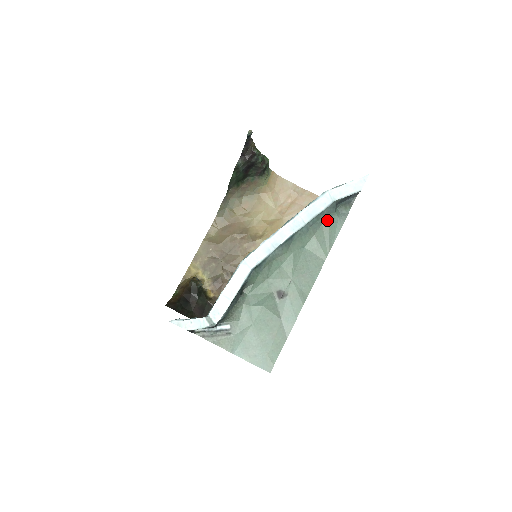
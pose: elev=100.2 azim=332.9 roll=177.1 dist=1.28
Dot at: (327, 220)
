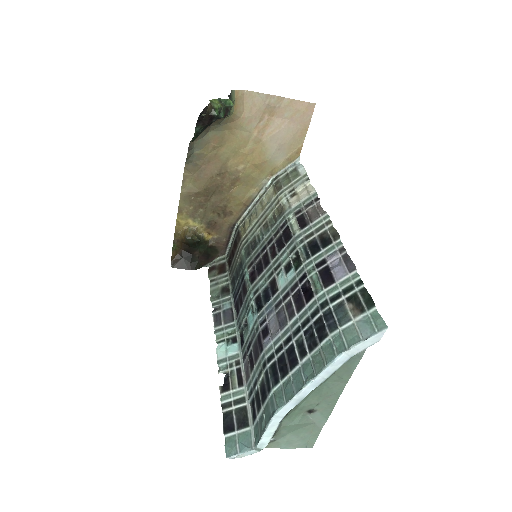
Dot at: (346, 362)
